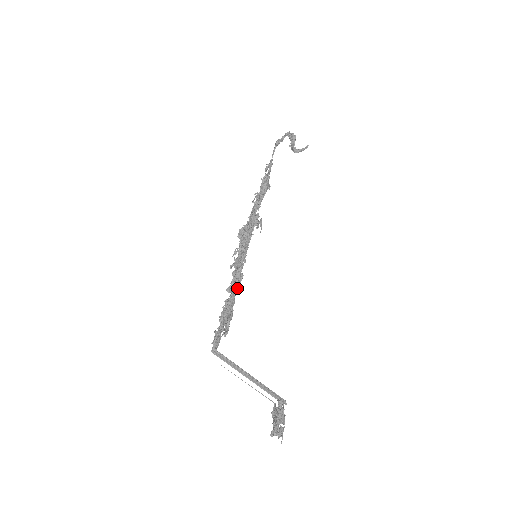
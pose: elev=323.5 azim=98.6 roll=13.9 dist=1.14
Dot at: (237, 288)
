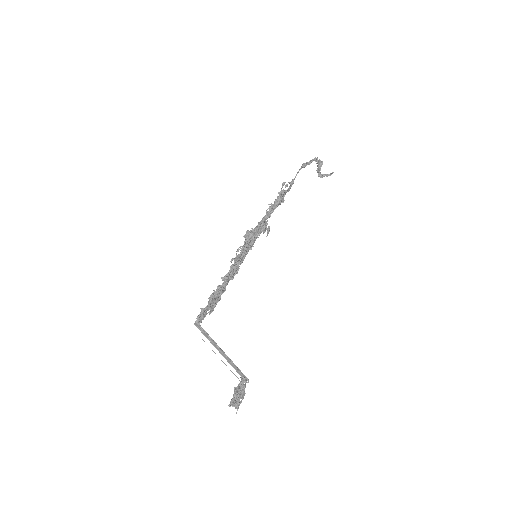
Dot at: (231, 278)
